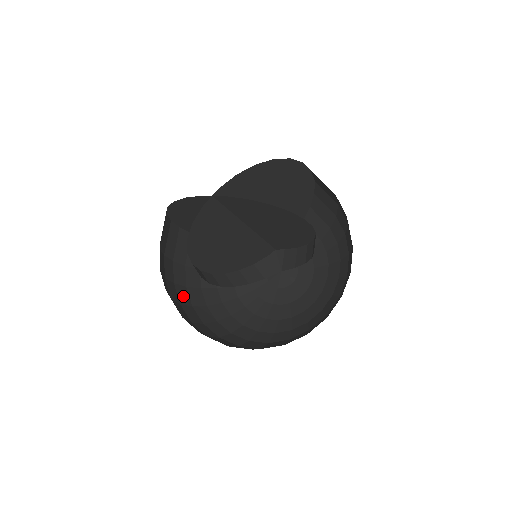
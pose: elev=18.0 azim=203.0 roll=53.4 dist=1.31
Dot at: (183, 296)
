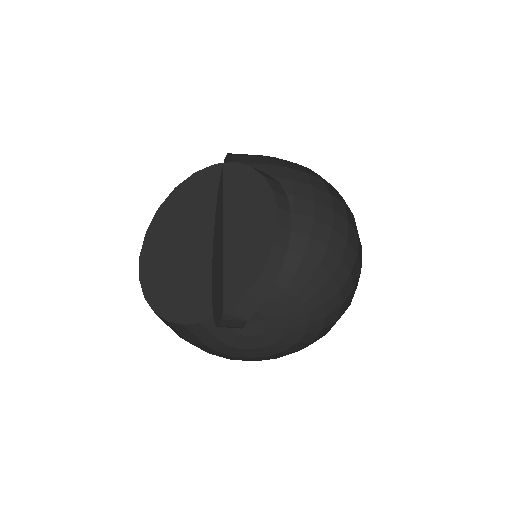
Dot at: occluded
